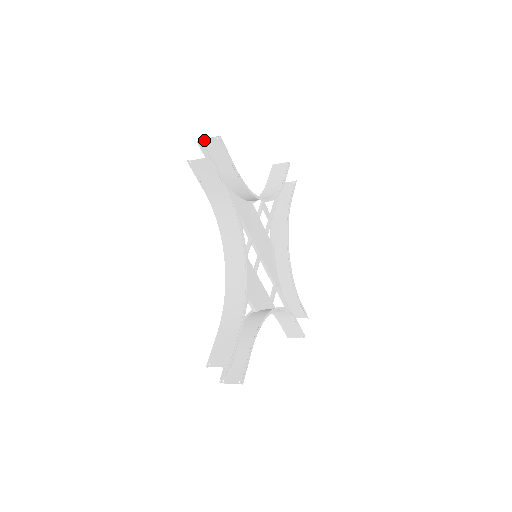
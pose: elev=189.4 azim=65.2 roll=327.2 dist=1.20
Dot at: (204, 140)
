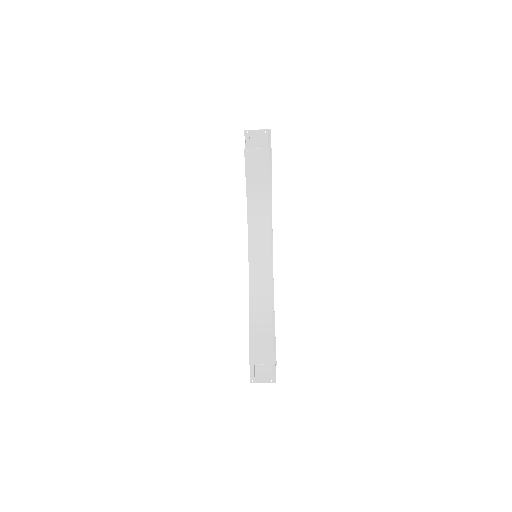
Dot at: occluded
